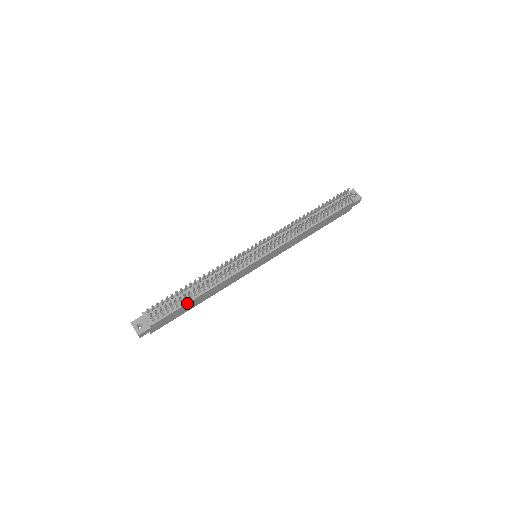
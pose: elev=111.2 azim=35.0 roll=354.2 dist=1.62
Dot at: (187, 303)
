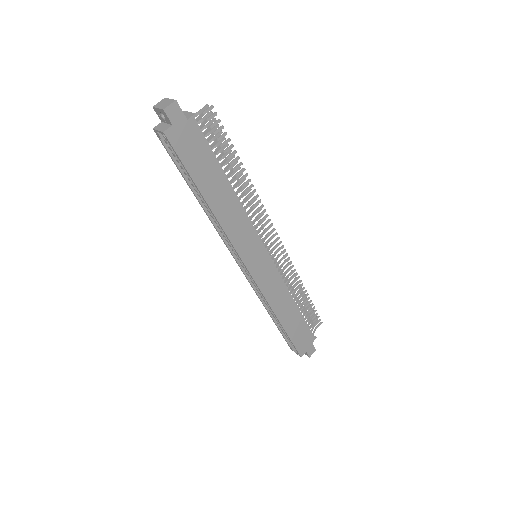
Dot at: (221, 167)
